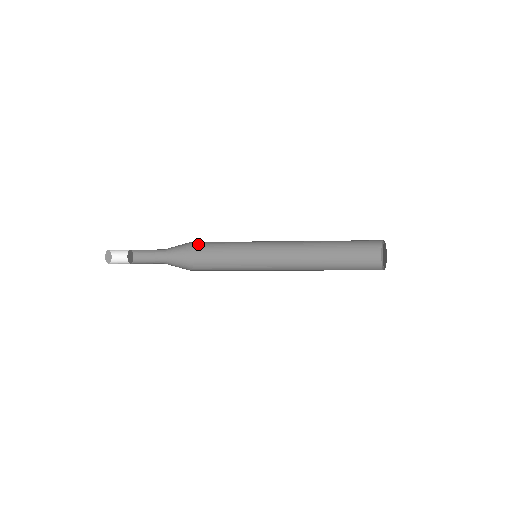
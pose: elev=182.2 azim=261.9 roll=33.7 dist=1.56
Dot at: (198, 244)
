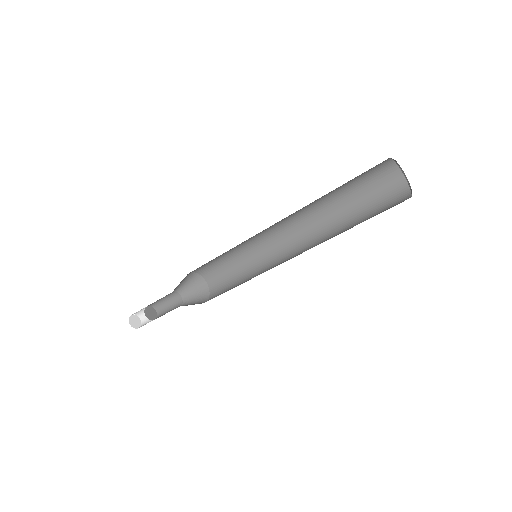
Dot at: (214, 289)
